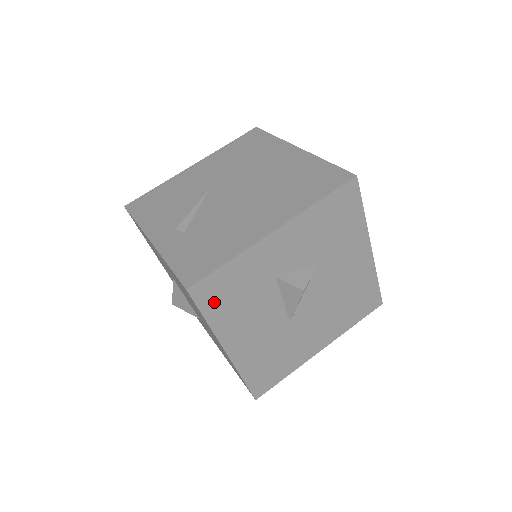
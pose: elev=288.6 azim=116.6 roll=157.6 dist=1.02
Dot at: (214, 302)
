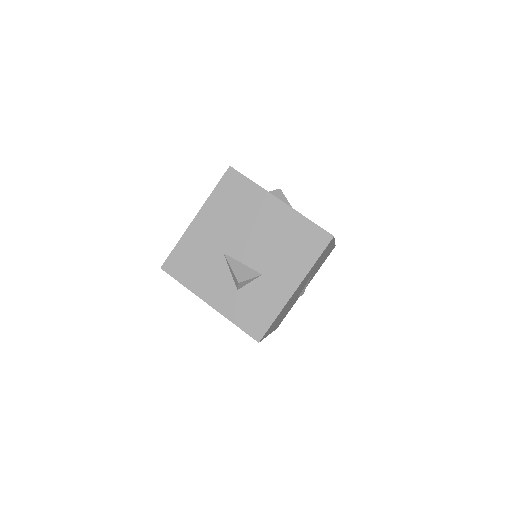
Dot at: occluded
